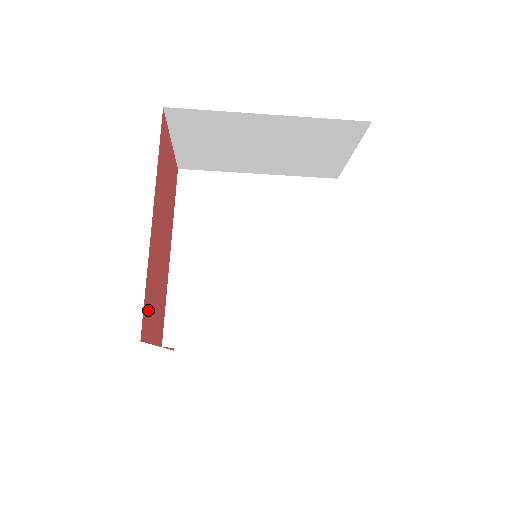
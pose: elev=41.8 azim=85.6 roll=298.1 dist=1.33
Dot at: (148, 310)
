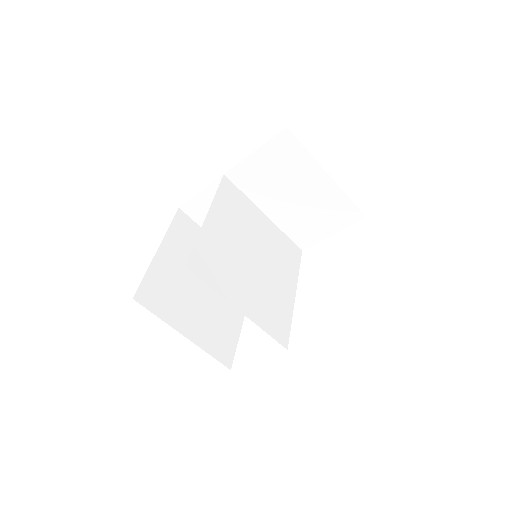
Dot at: occluded
